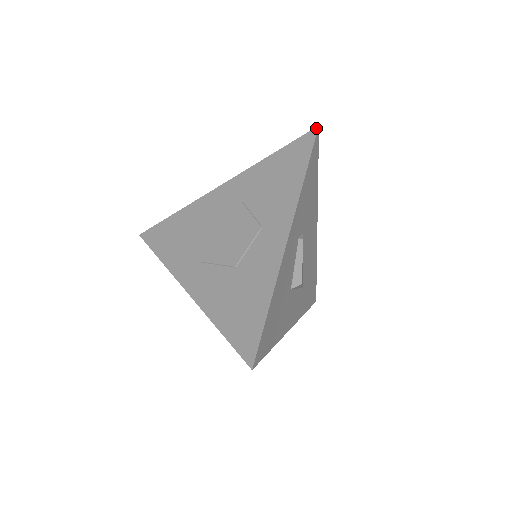
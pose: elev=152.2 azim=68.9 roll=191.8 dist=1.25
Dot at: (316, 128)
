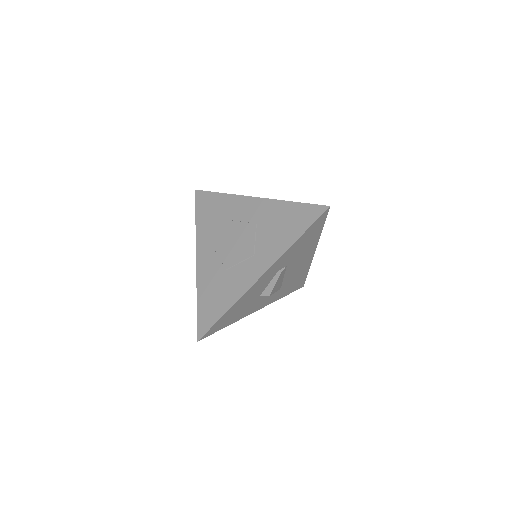
Dot at: (327, 207)
